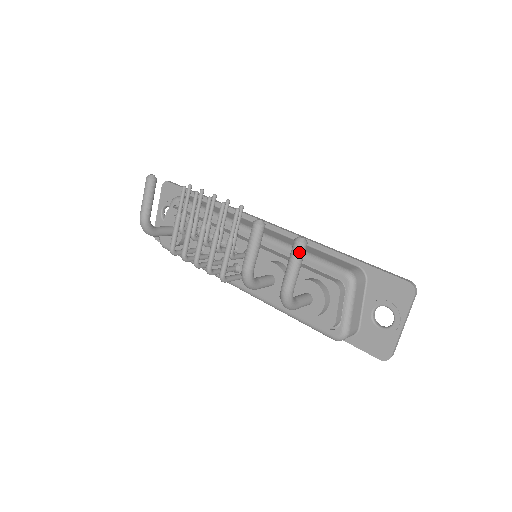
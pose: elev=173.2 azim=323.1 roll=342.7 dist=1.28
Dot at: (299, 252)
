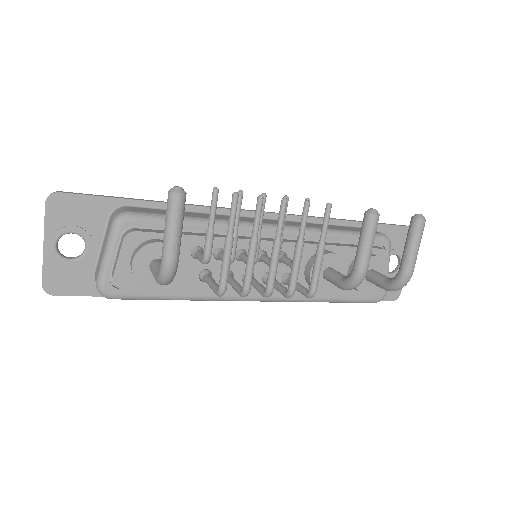
Dot at: (423, 230)
